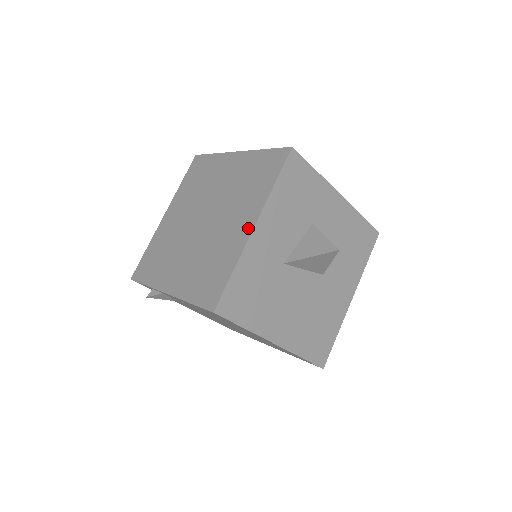
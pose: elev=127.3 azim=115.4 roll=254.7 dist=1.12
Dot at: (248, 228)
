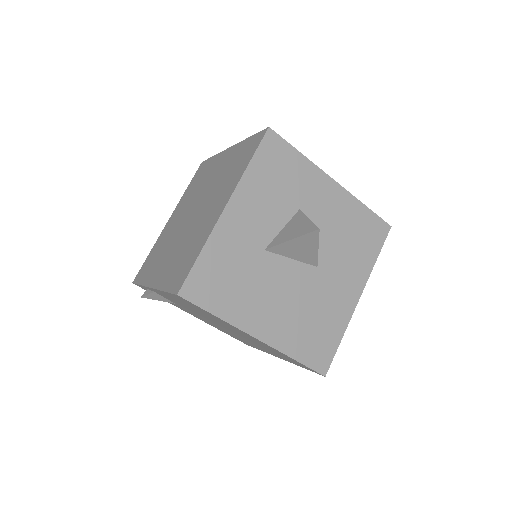
Dot at: (220, 210)
